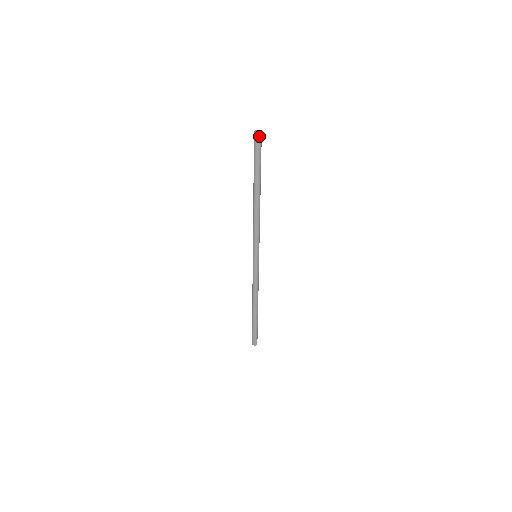
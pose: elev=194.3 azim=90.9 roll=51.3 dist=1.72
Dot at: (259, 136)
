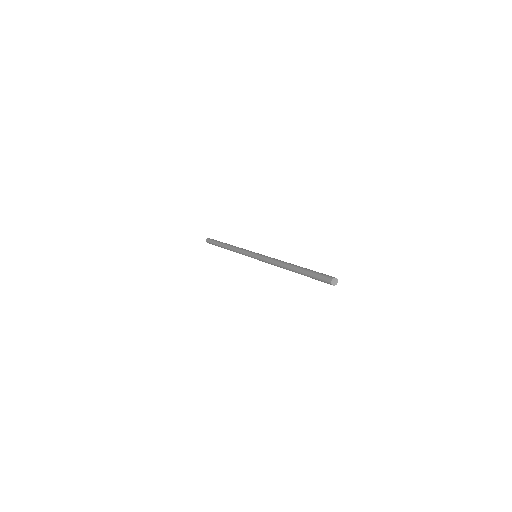
Dot at: (333, 284)
